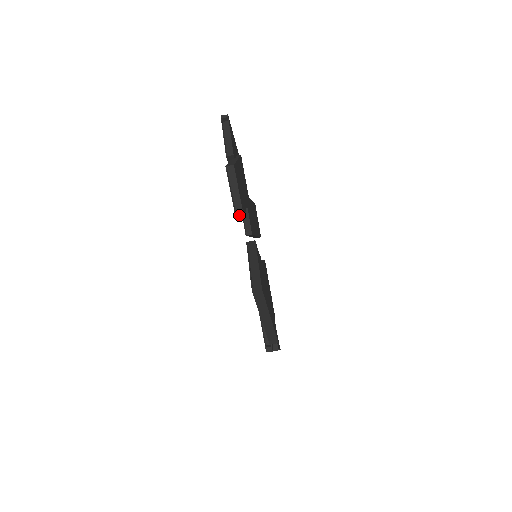
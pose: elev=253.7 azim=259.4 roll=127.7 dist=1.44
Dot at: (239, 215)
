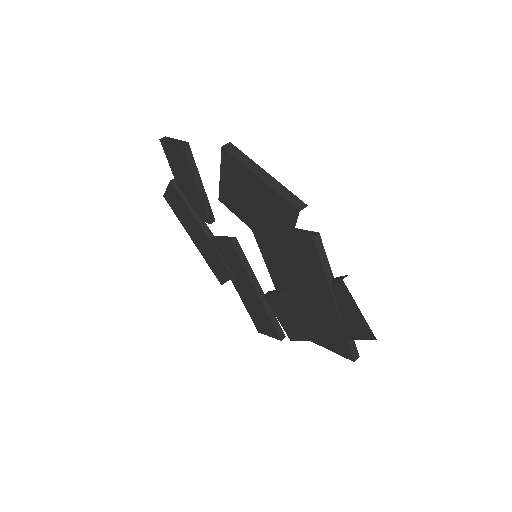
Dot at: (183, 143)
